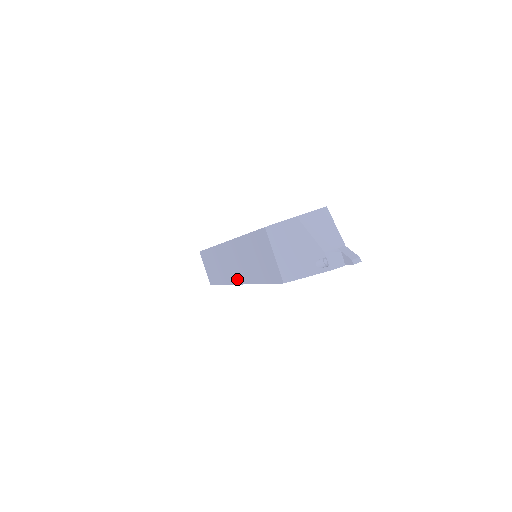
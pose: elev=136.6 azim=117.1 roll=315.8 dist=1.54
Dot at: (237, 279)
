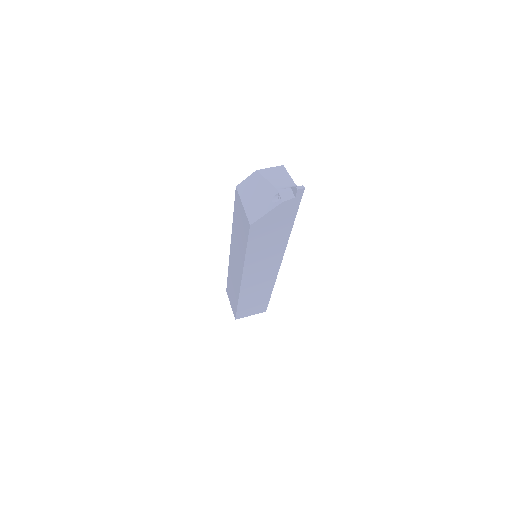
Dot at: (240, 276)
